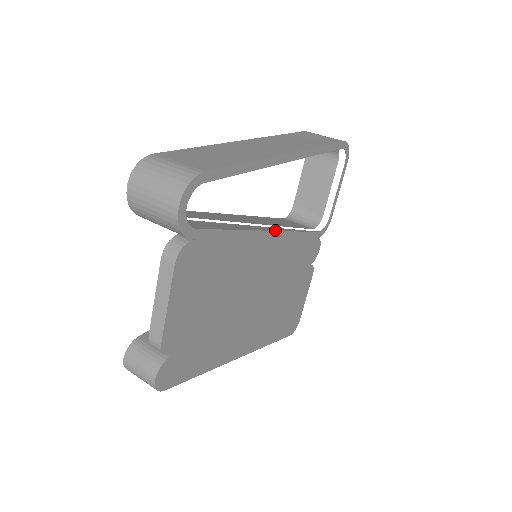
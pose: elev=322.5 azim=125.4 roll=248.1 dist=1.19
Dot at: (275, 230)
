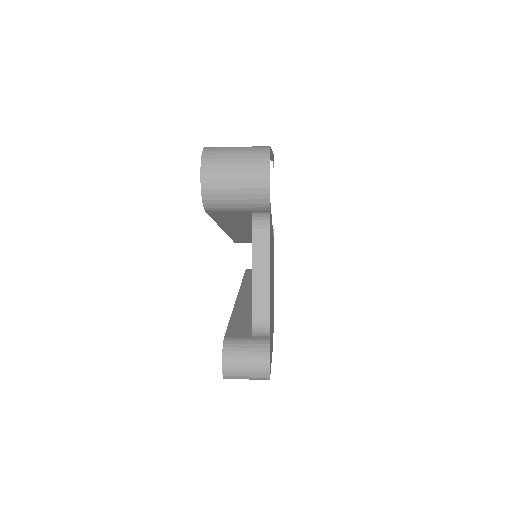
Dot at: occluded
